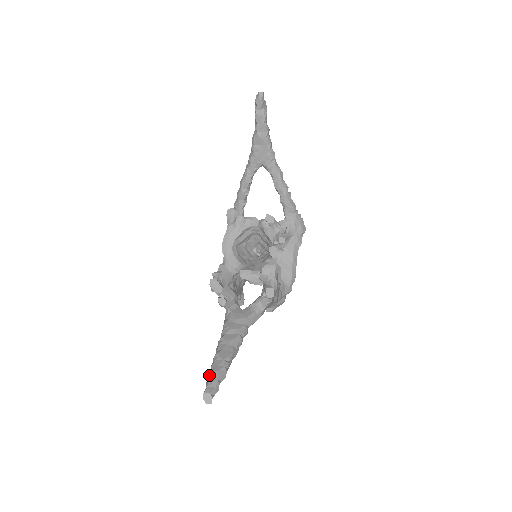
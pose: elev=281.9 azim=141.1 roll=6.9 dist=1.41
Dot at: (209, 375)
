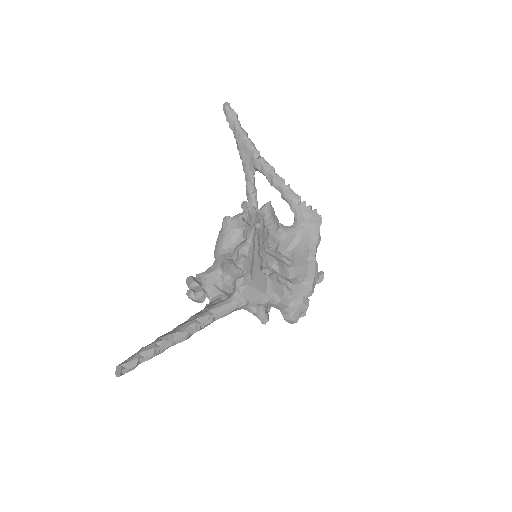
Dot at: (136, 353)
